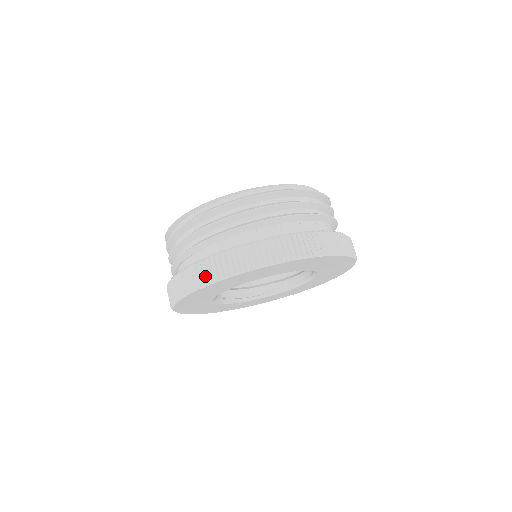
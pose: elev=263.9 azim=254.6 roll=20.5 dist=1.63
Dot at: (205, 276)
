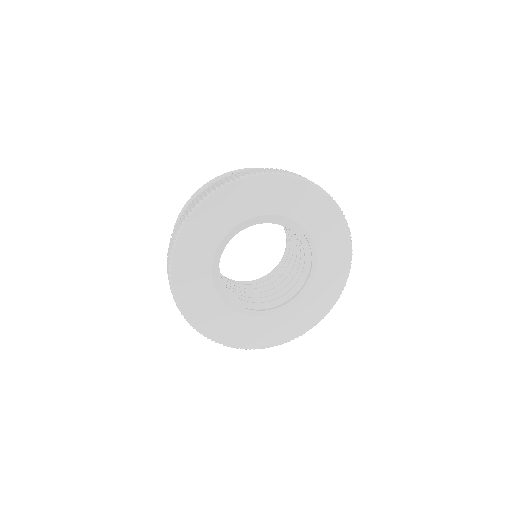
Dot at: (203, 195)
